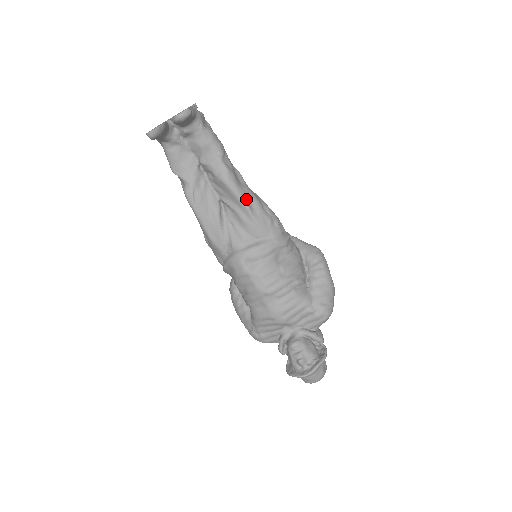
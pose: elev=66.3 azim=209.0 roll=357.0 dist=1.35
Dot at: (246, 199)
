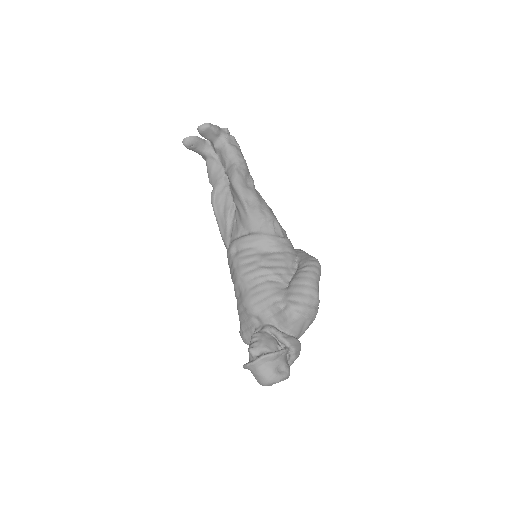
Dot at: (246, 197)
